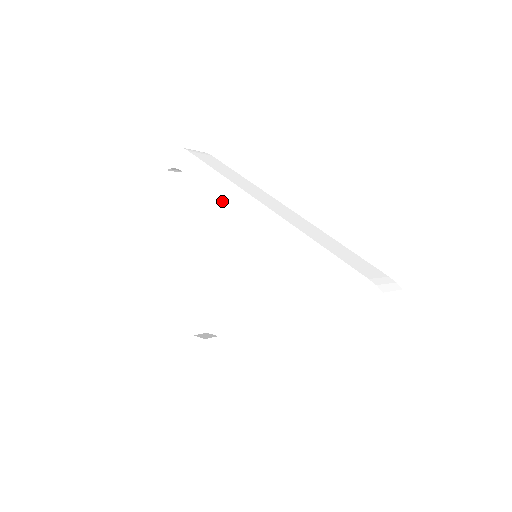
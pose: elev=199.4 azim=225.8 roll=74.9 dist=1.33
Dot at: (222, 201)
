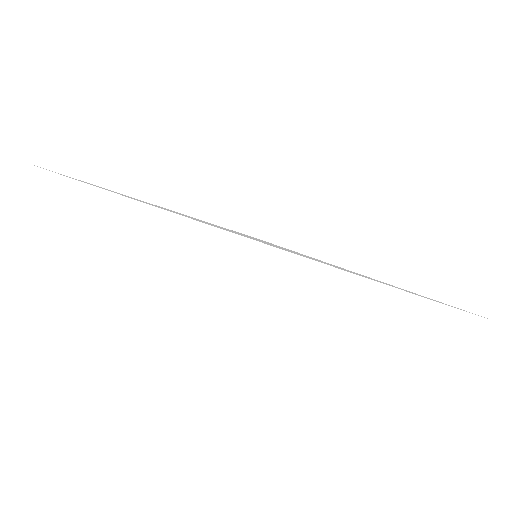
Dot at: occluded
